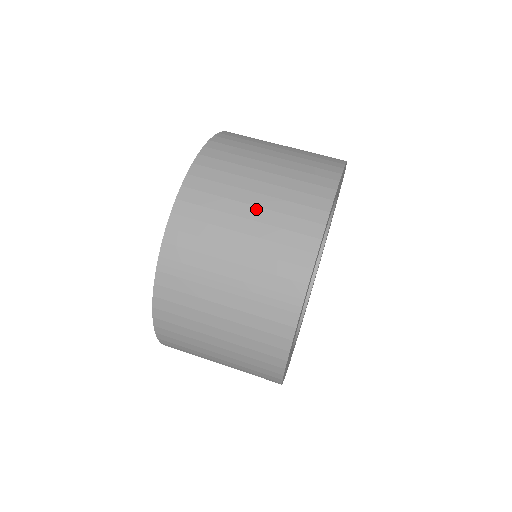
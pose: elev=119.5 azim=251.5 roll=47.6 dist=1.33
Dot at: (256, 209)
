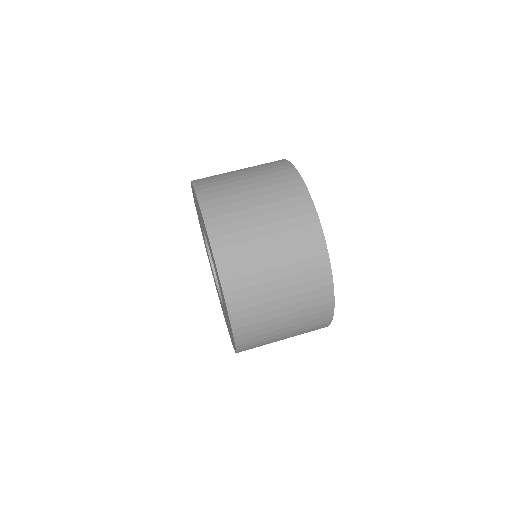
Dot at: (288, 316)
